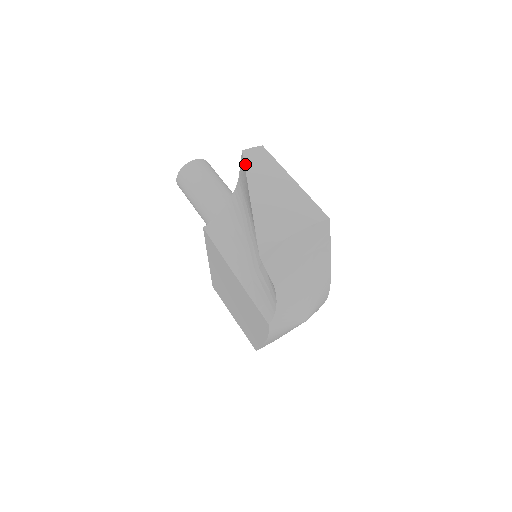
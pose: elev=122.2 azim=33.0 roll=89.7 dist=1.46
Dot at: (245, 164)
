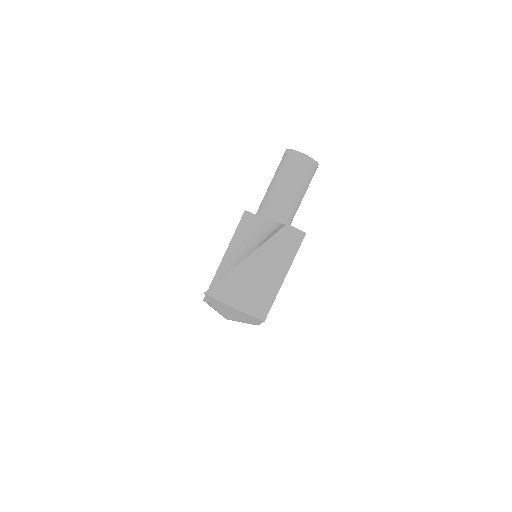
Dot at: (274, 235)
